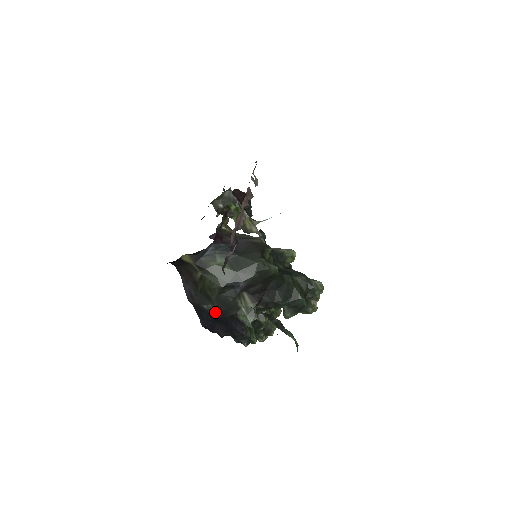
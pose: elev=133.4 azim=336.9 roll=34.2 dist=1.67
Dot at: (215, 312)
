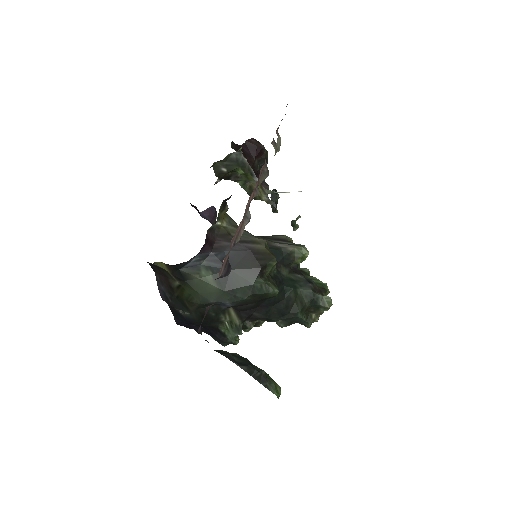
Dot at: (192, 320)
